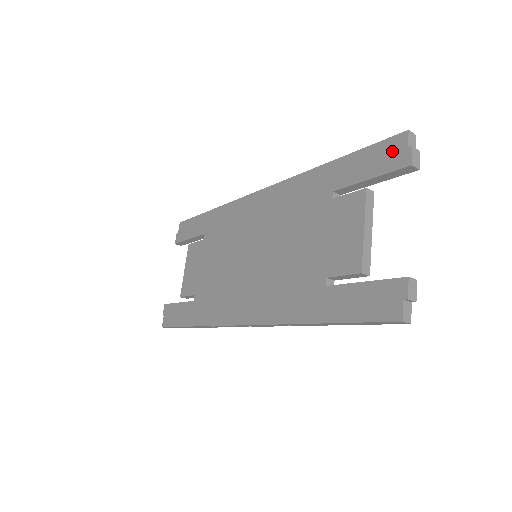
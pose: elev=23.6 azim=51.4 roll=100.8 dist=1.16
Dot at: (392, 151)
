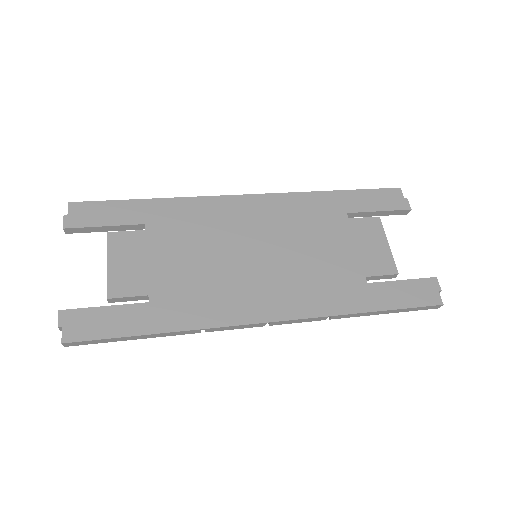
Dot at: (393, 197)
